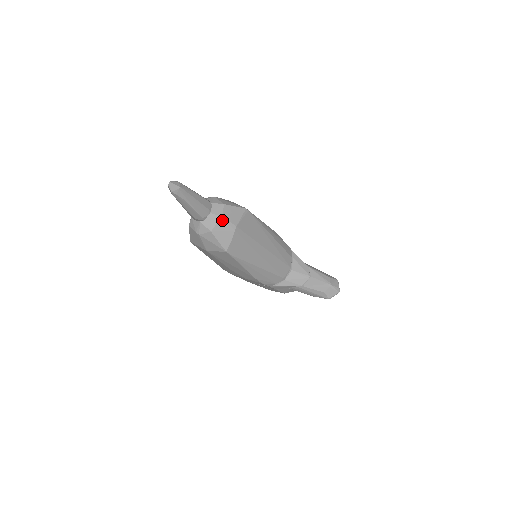
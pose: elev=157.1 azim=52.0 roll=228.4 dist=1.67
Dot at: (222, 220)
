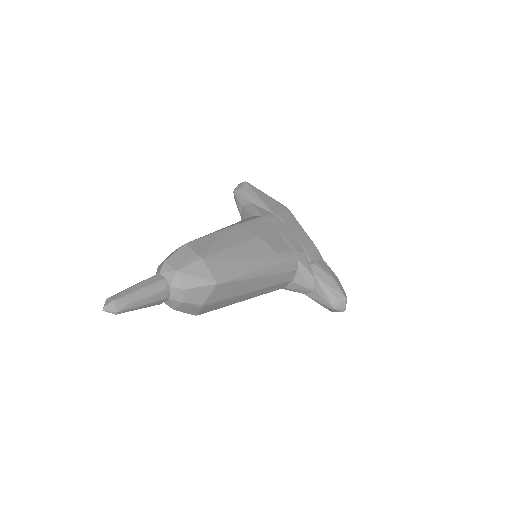
Dot at: (184, 304)
